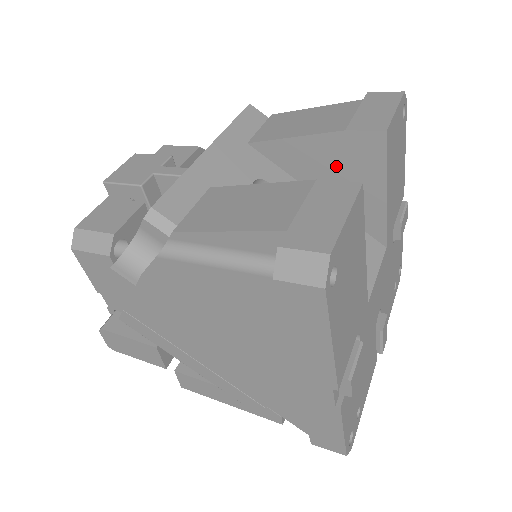
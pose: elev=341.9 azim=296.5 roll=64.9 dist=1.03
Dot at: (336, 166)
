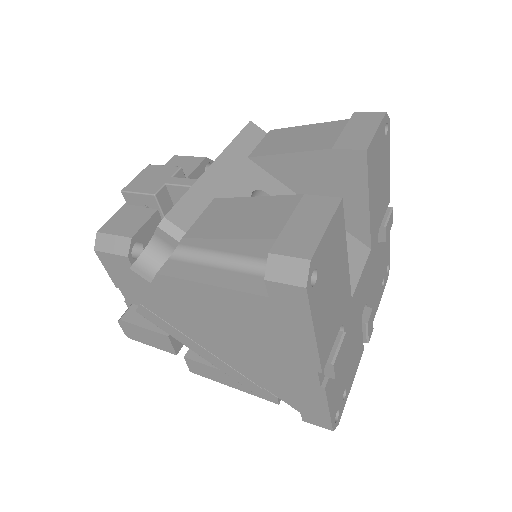
Dot at: (325, 178)
